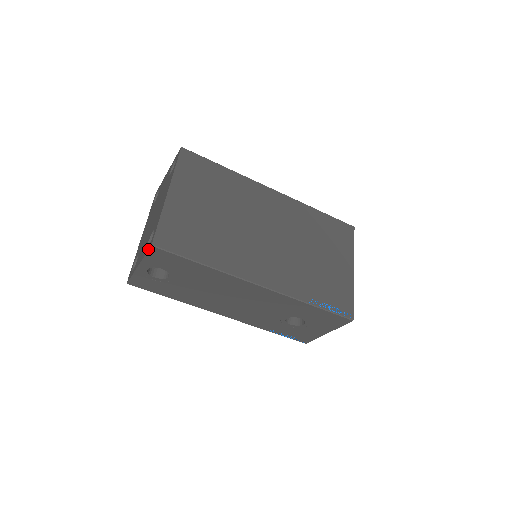
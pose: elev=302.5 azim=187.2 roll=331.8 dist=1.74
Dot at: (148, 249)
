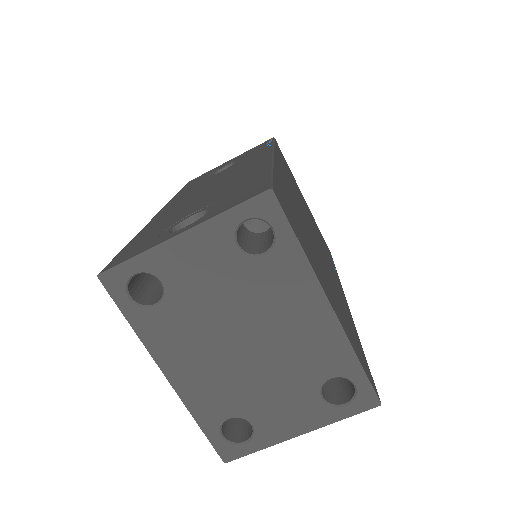
Dot at: (364, 411)
